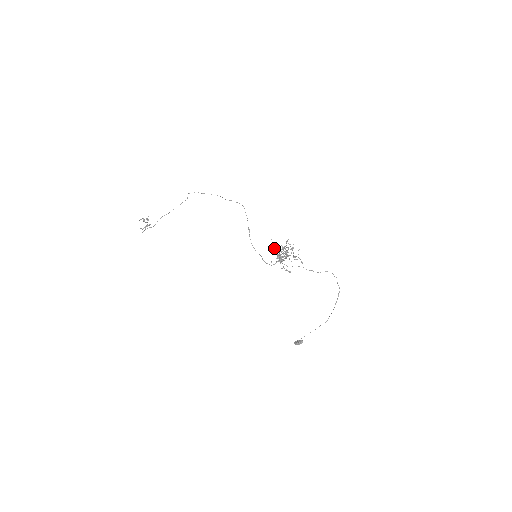
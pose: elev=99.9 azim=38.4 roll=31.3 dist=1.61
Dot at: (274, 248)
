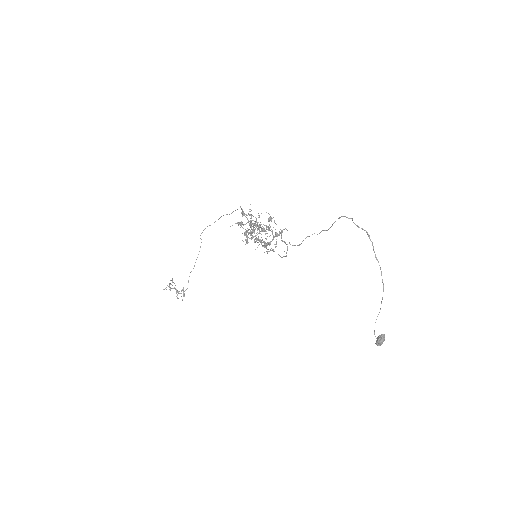
Dot at: (249, 233)
